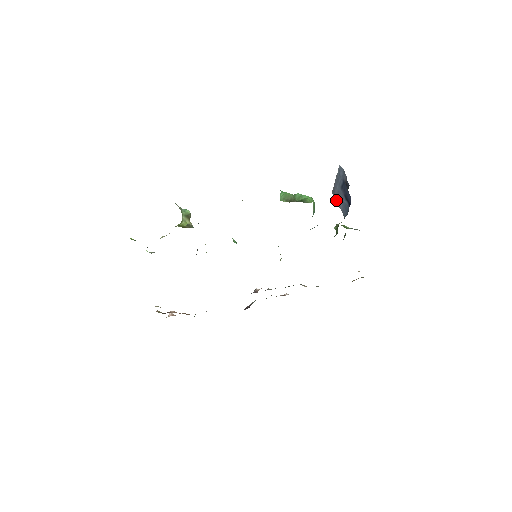
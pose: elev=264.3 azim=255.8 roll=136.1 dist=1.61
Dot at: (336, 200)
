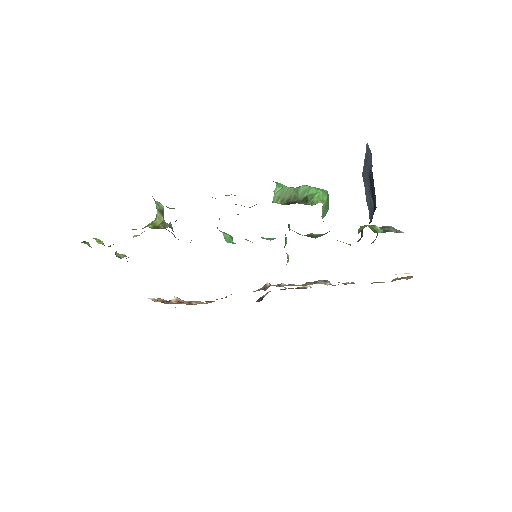
Dot at: occluded
